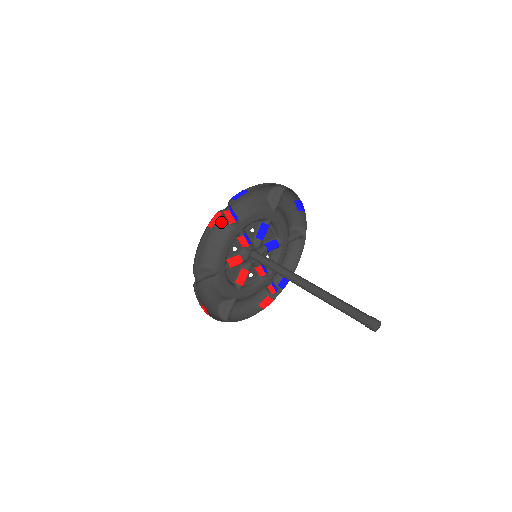
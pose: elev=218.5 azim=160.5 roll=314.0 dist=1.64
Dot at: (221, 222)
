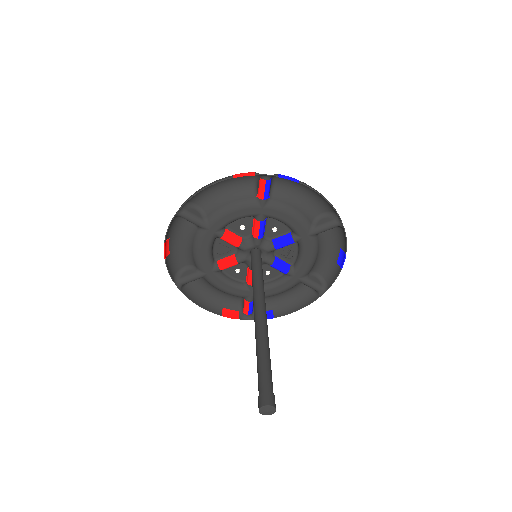
Dot at: (251, 188)
